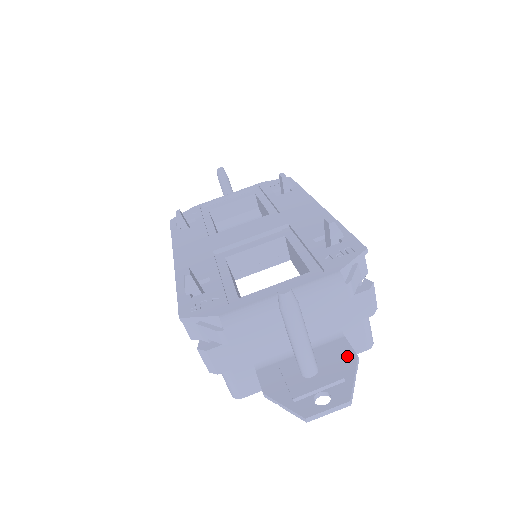
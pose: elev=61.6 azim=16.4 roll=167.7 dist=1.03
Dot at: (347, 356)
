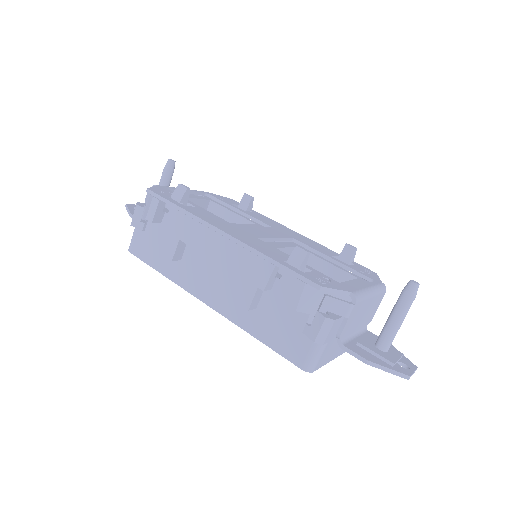
Dot at: occluded
